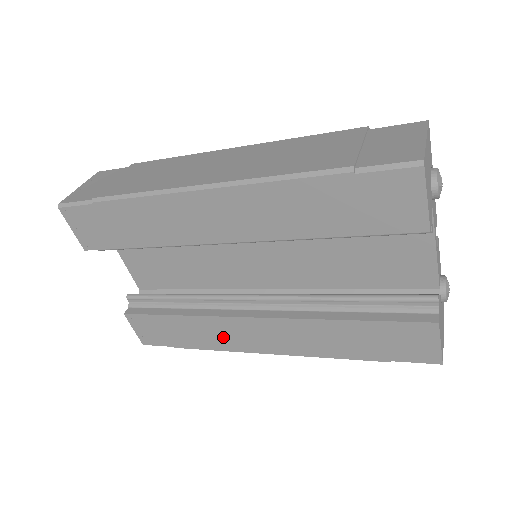
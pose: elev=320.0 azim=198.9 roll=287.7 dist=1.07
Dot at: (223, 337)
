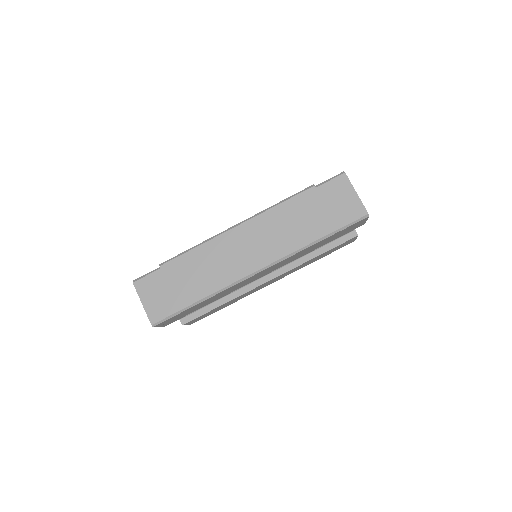
Dot at: occluded
